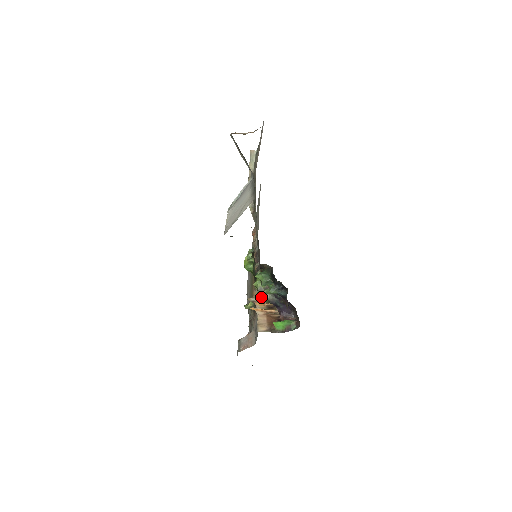
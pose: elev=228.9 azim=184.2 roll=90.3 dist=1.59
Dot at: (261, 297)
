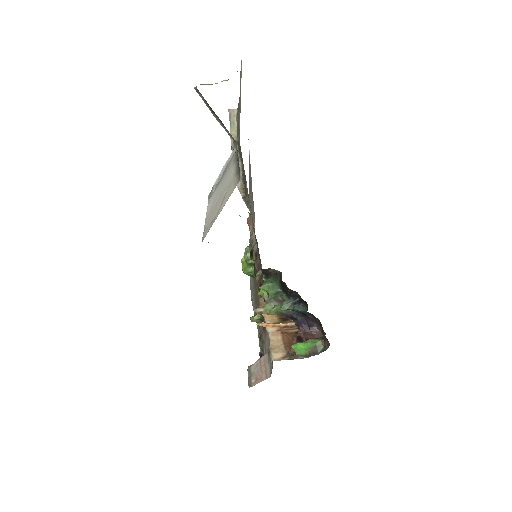
Dot at: (270, 309)
